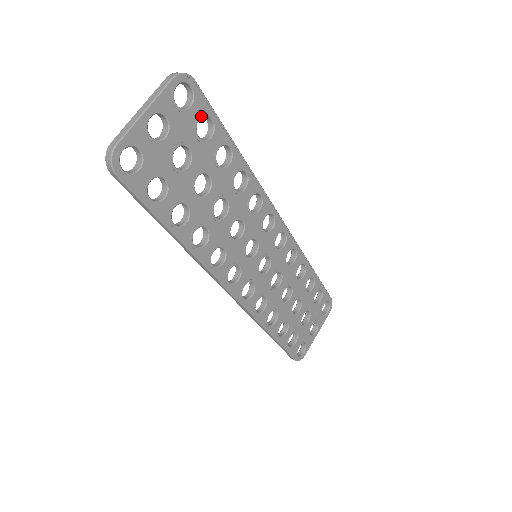
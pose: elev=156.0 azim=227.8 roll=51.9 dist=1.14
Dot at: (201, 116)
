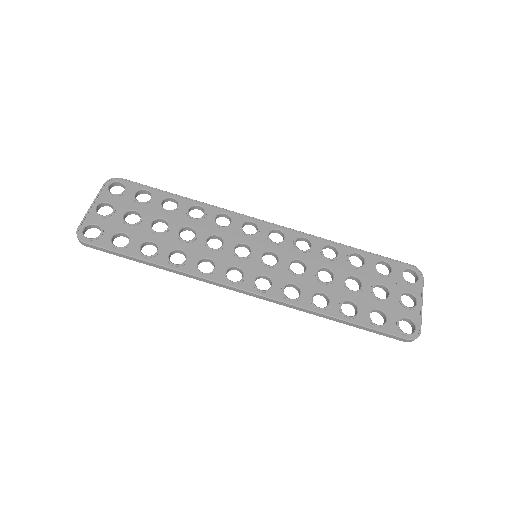
Dot at: (136, 192)
